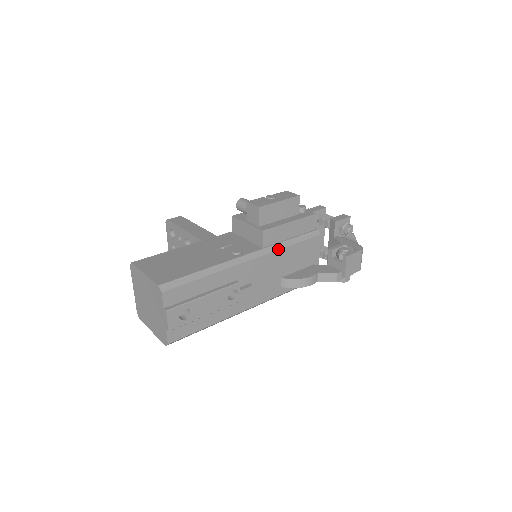
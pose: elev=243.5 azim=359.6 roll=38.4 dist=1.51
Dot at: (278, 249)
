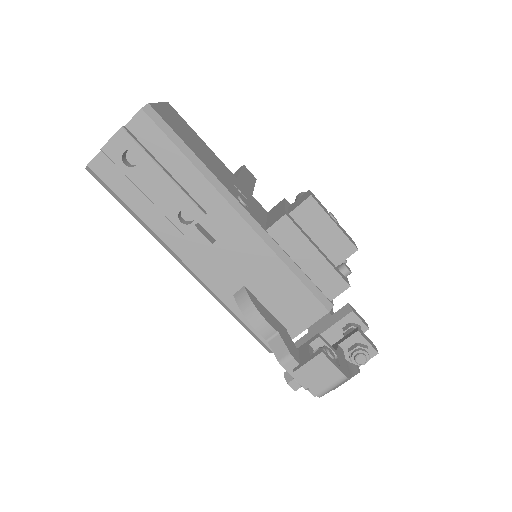
Dot at: (276, 252)
